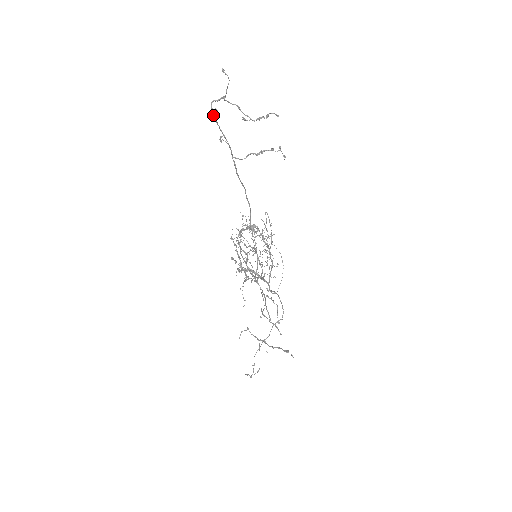
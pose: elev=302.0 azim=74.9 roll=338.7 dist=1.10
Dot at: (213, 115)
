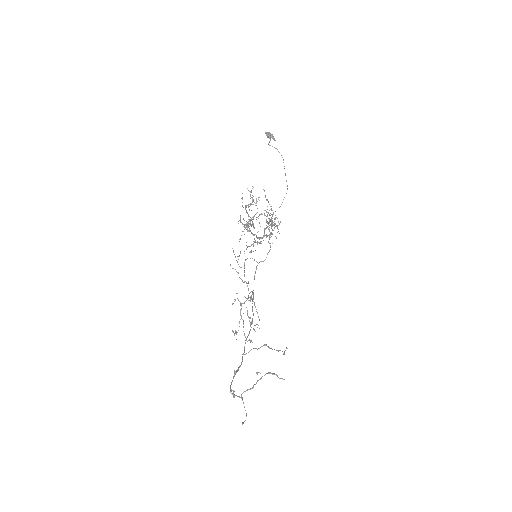
Dot at: occluded
